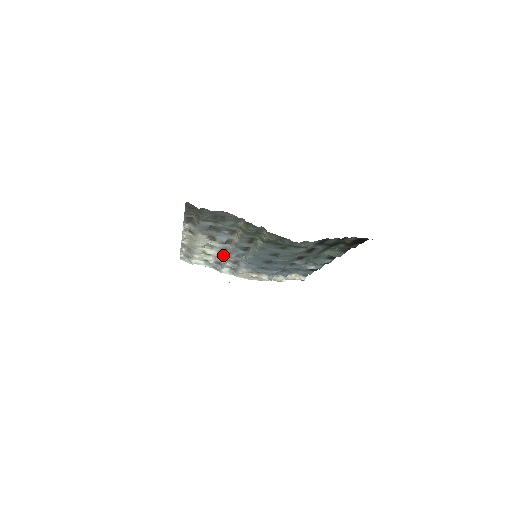
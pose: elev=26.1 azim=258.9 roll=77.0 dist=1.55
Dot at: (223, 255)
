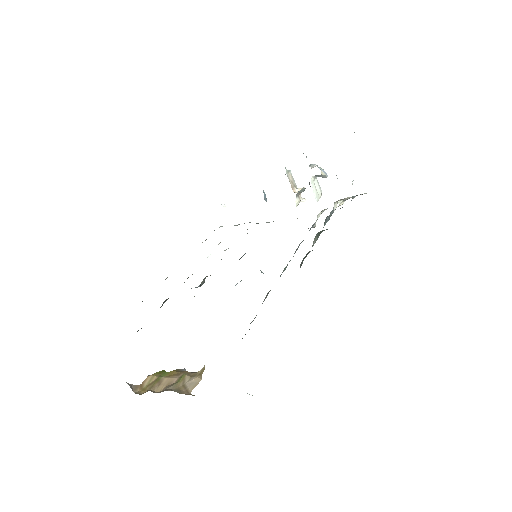
Dot at: occluded
